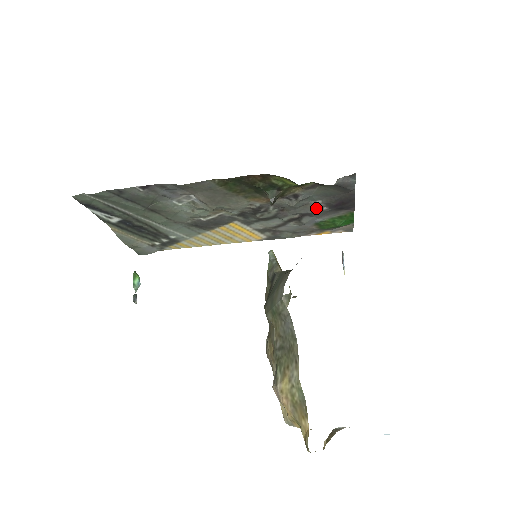
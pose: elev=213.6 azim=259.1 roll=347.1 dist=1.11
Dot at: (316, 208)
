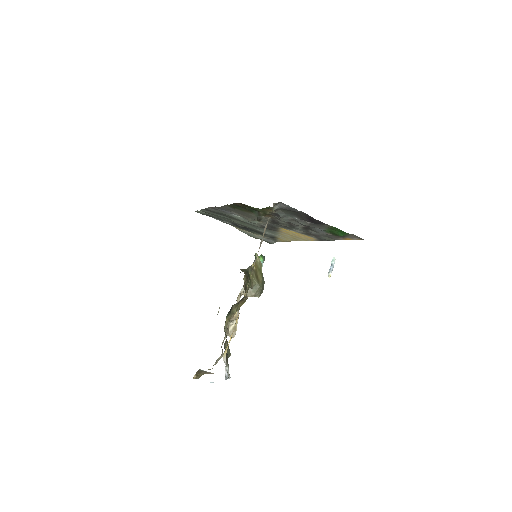
Dot at: (302, 222)
